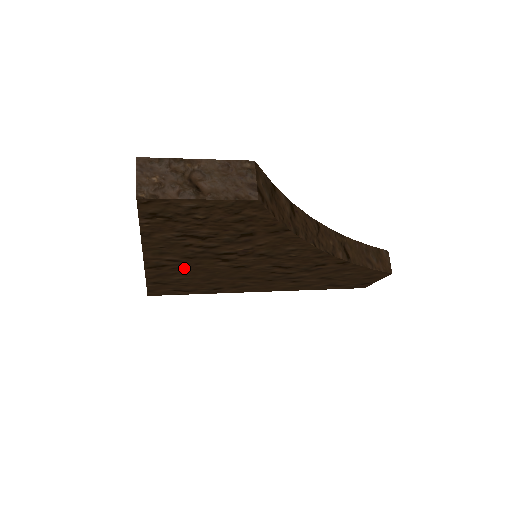
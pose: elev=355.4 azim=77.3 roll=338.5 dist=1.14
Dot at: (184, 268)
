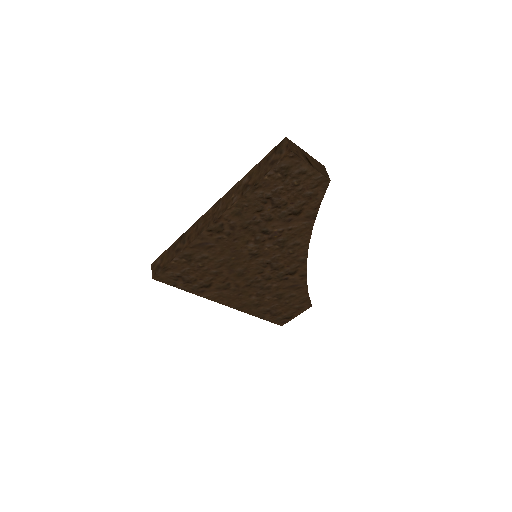
Dot at: (224, 241)
